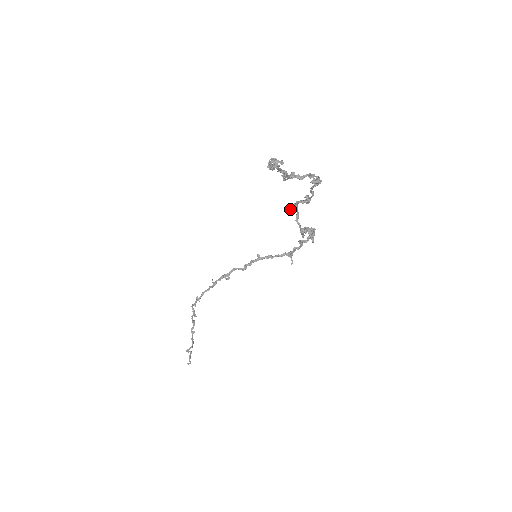
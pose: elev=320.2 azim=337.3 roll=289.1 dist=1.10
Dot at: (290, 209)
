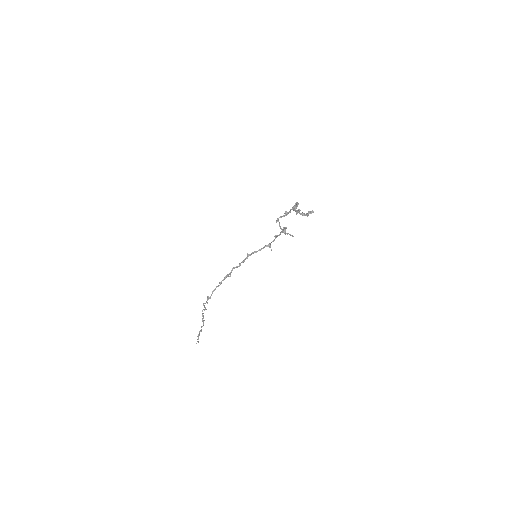
Dot at: (276, 222)
